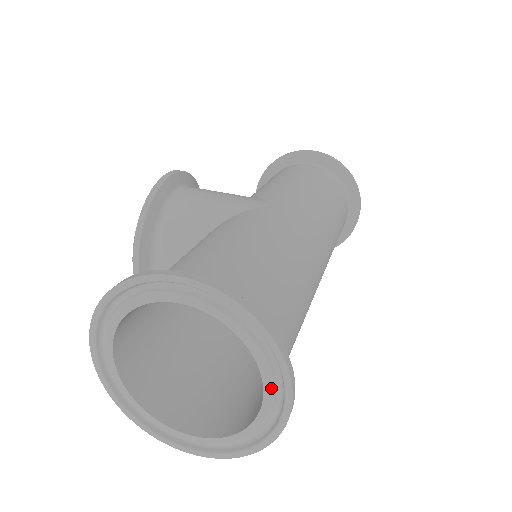
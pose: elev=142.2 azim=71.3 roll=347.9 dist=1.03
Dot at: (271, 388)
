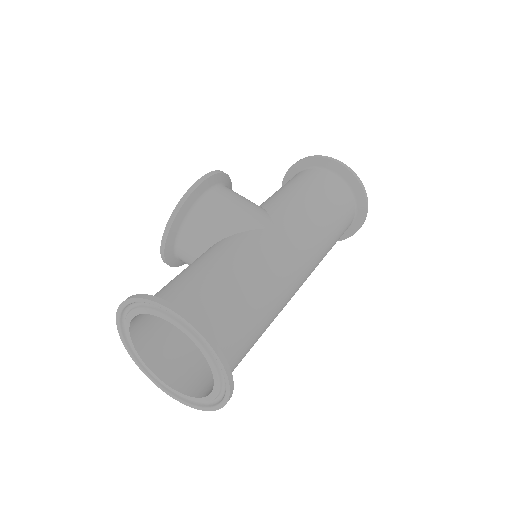
Dot at: (218, 387)
